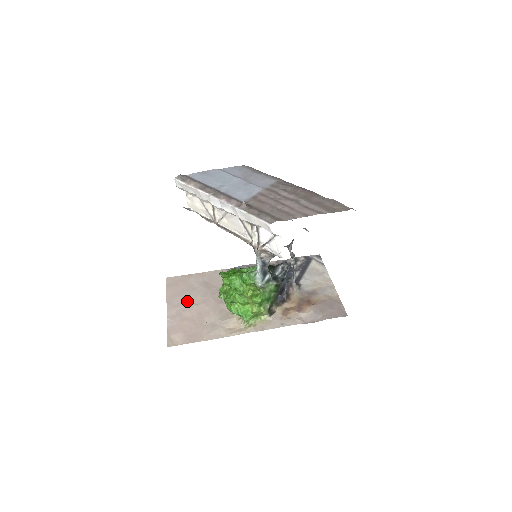
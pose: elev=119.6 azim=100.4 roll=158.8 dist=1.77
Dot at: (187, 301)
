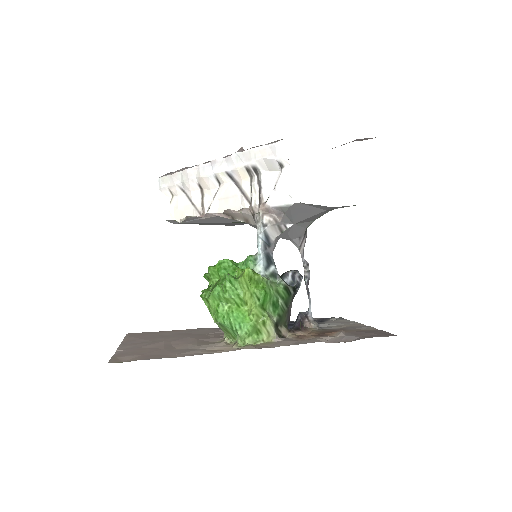
Dot at: (152, 341)
